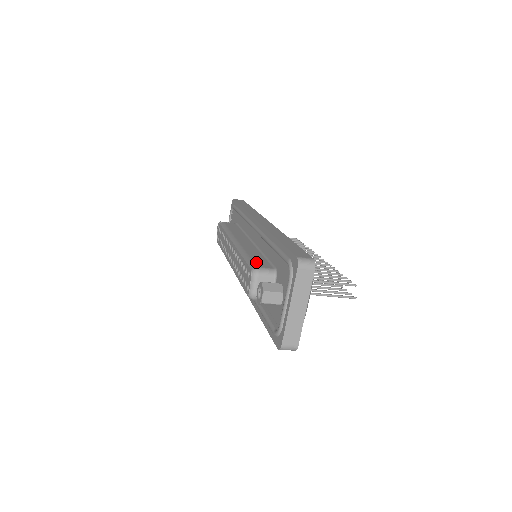
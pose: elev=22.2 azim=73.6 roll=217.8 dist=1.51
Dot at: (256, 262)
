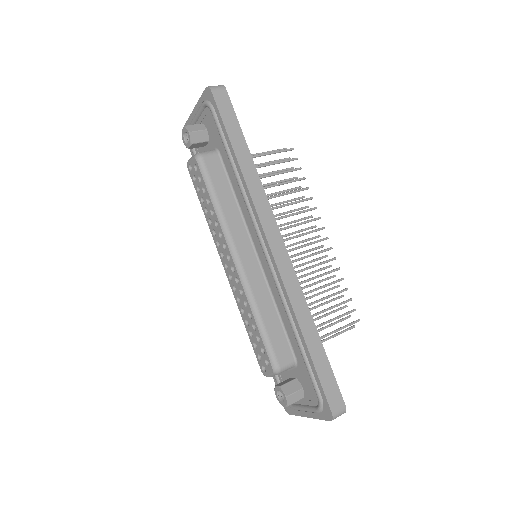
Dot at: (276, 349)
